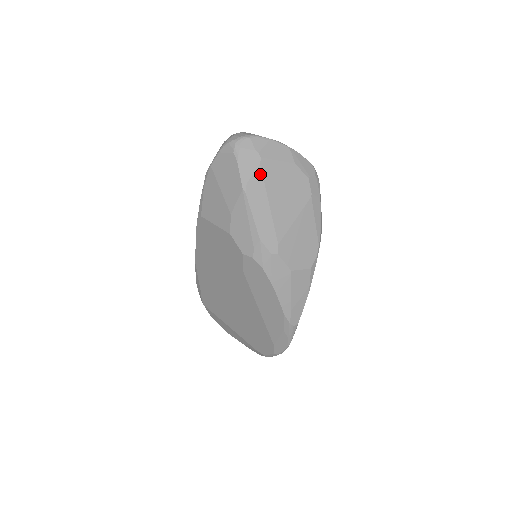
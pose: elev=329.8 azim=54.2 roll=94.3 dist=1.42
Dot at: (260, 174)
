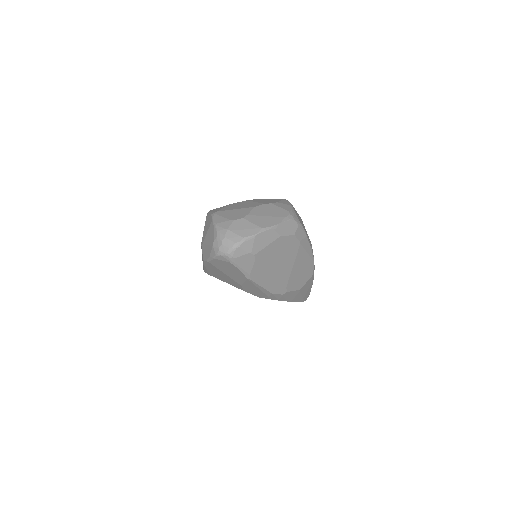
Dot at: (258, 264)
